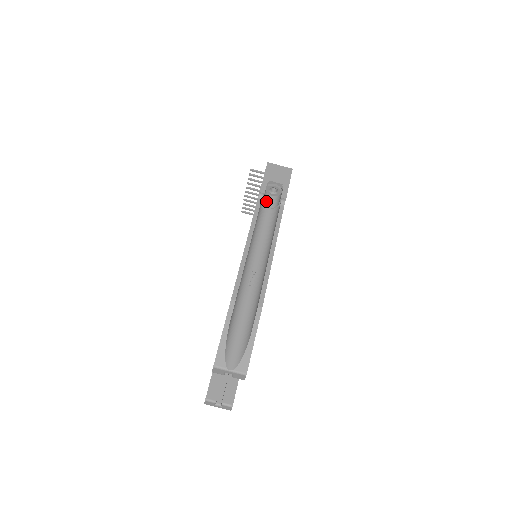
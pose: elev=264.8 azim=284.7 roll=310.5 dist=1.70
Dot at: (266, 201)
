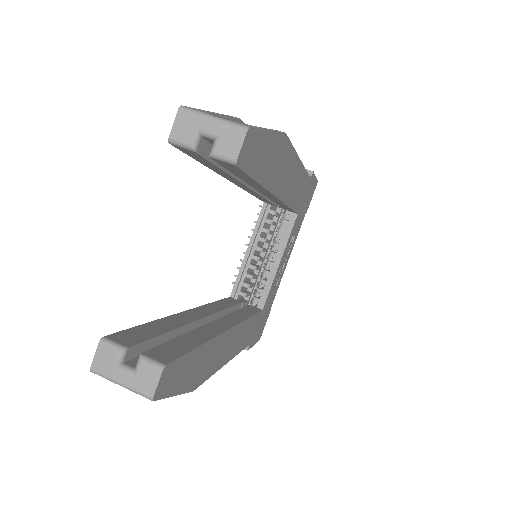
Dot at: occluded
